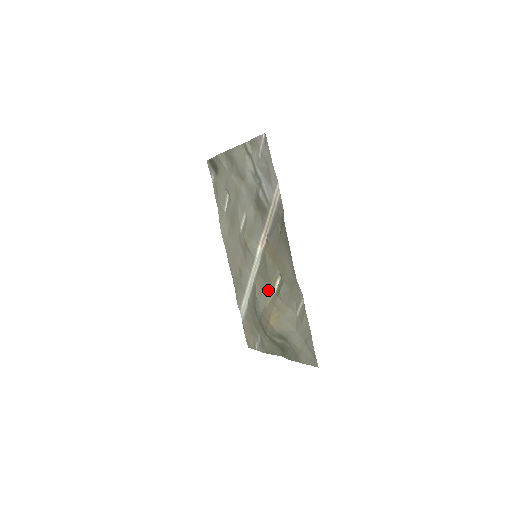
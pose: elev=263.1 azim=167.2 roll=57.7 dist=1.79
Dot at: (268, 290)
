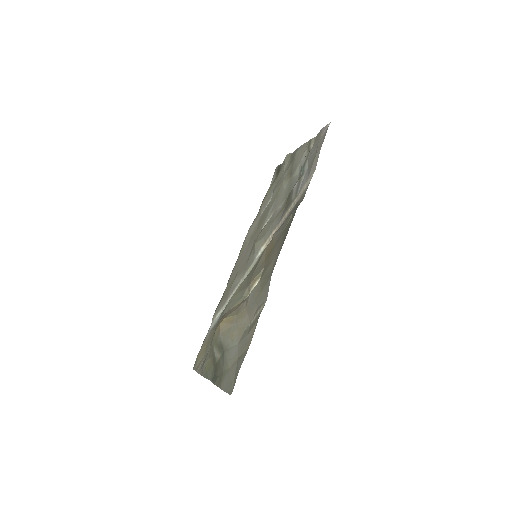
Dot at: (243, 293)
